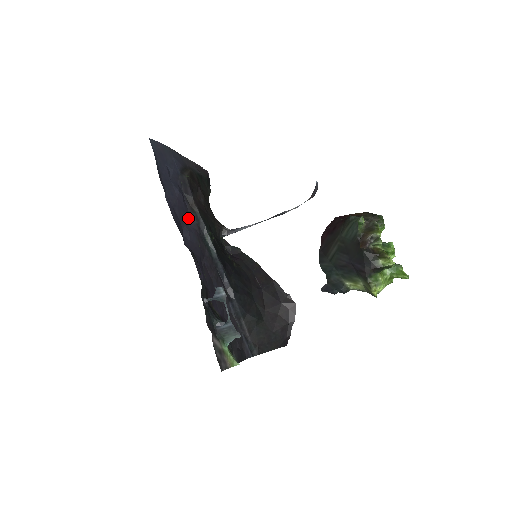
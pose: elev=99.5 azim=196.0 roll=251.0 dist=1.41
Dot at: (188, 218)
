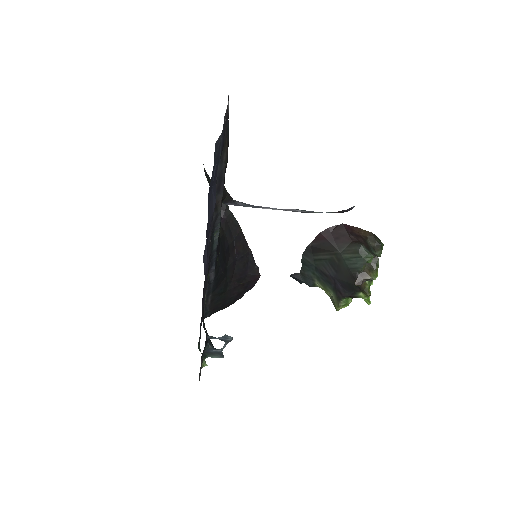
Dot at: occluded
